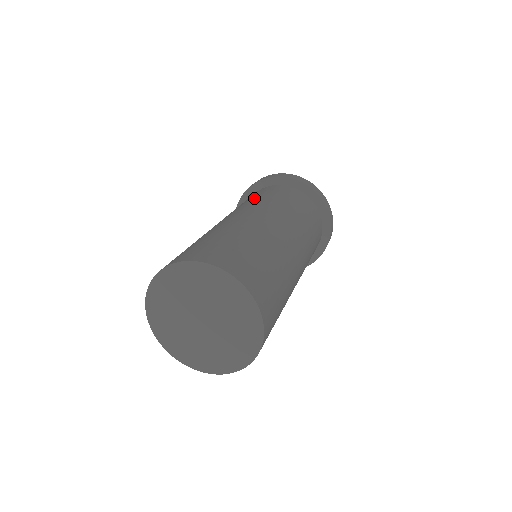
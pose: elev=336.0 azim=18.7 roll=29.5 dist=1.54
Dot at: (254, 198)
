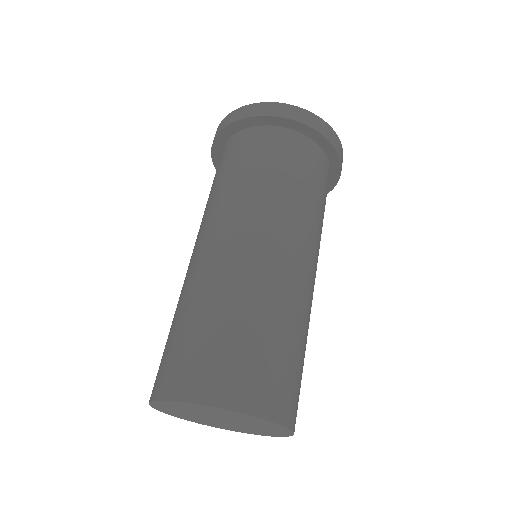
Dot at: (231, 178)
